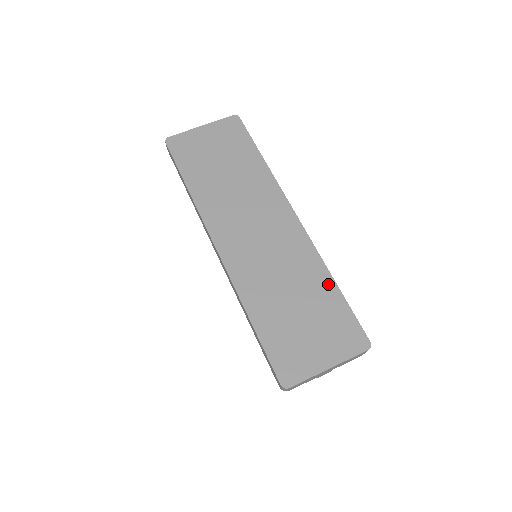
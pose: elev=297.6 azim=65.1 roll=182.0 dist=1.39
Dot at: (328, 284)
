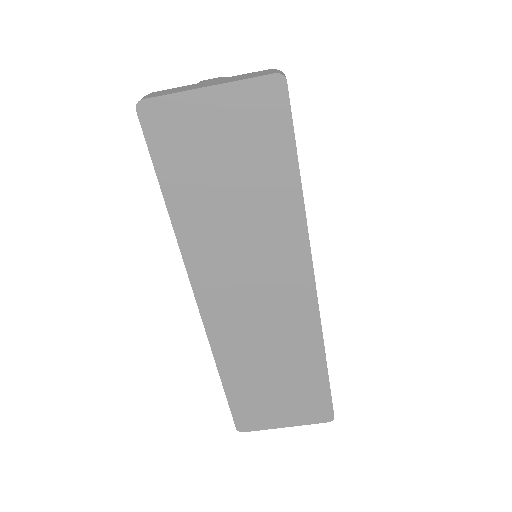
Dot at: (318, 367)
